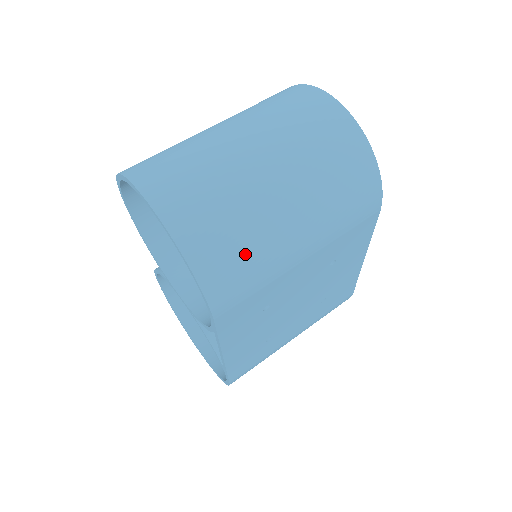
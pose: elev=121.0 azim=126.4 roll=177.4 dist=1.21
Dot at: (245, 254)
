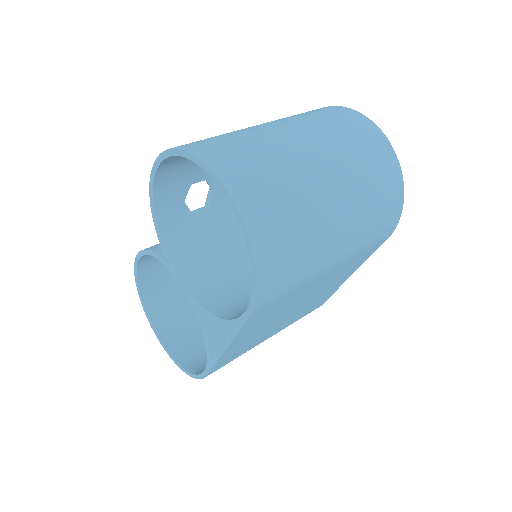
Dot at: (298, 257)
